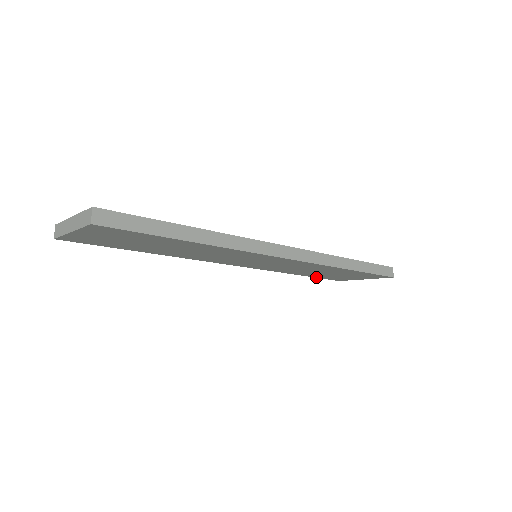
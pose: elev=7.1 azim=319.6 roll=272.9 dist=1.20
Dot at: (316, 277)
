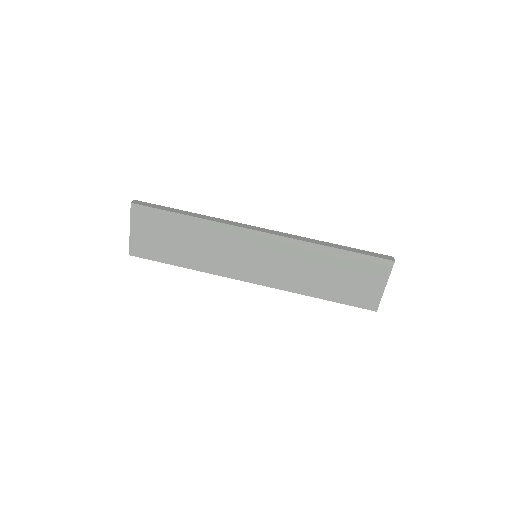
Dot at: (343, 303)
